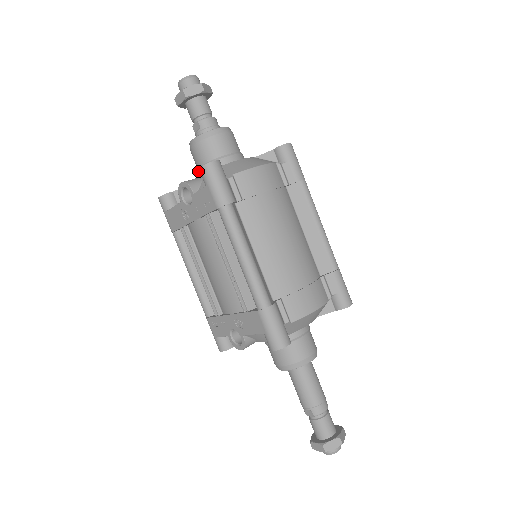
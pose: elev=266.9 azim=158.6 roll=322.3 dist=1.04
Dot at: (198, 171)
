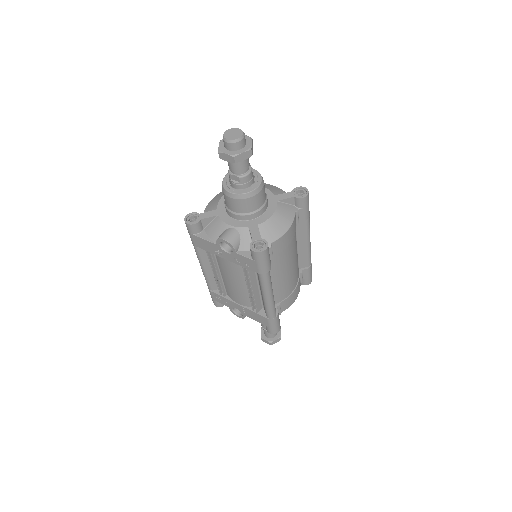
Dot at: (229, 212)
